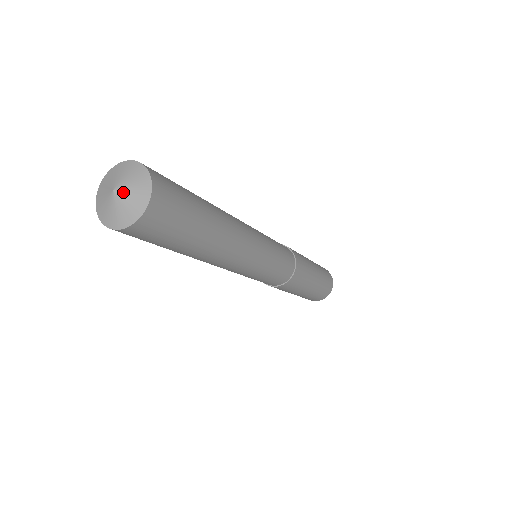
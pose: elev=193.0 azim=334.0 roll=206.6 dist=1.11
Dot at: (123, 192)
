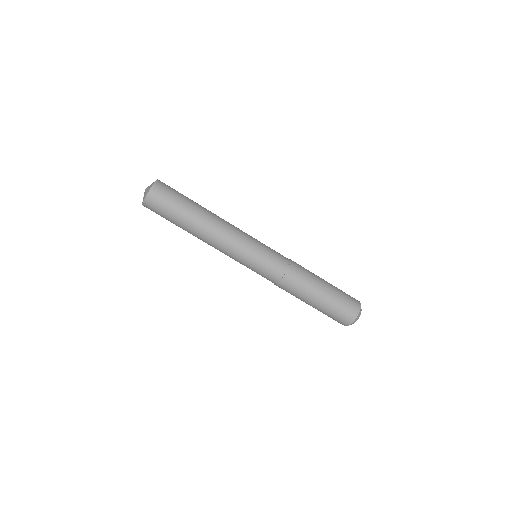
Dot at: (148, 187)
